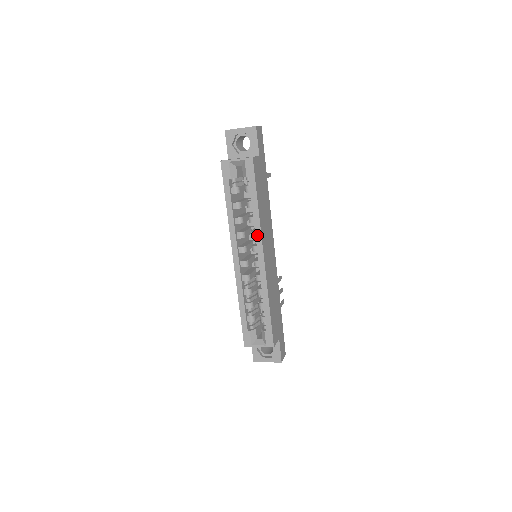
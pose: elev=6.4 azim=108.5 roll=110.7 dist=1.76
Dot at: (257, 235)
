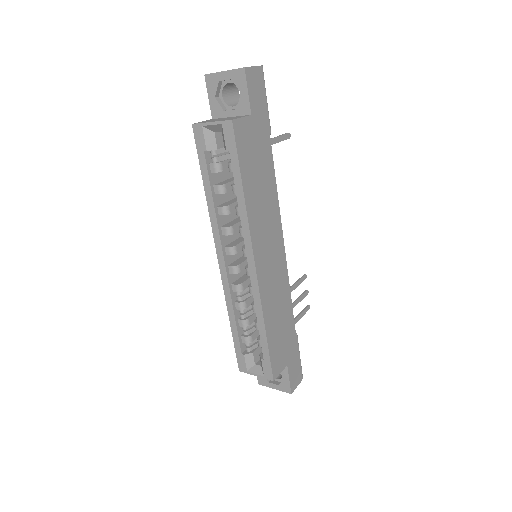
Dot at: (245, 234)
